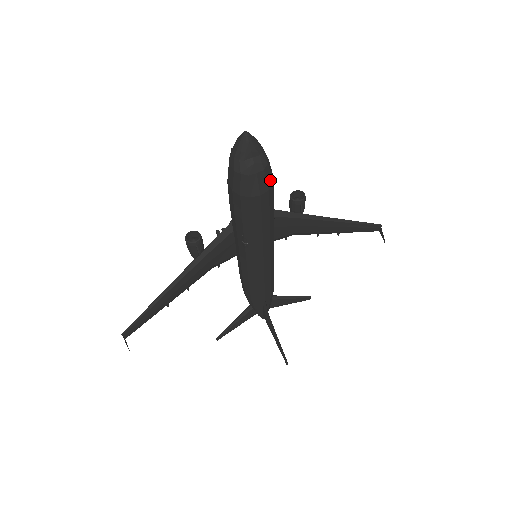
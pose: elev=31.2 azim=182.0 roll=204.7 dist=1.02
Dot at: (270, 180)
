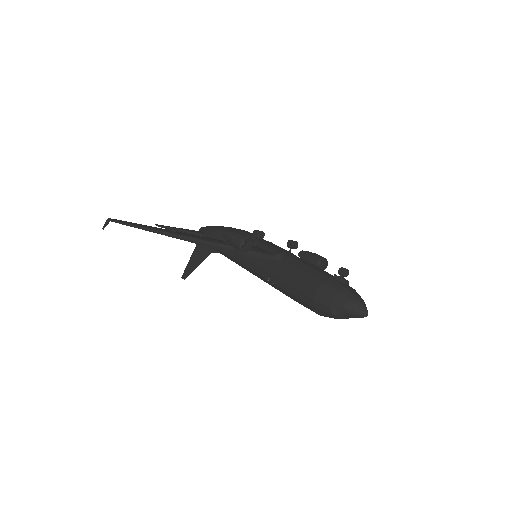
Dot at: occluded
